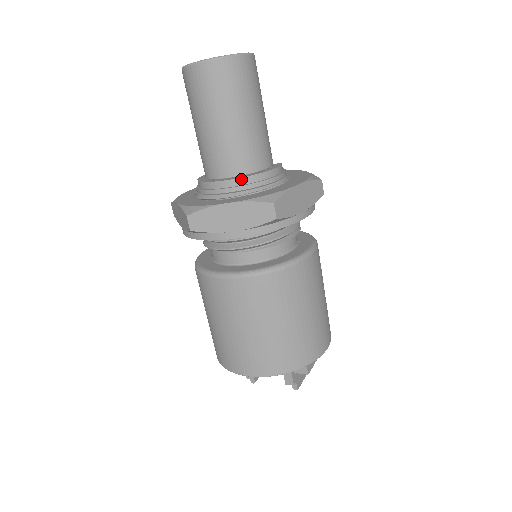
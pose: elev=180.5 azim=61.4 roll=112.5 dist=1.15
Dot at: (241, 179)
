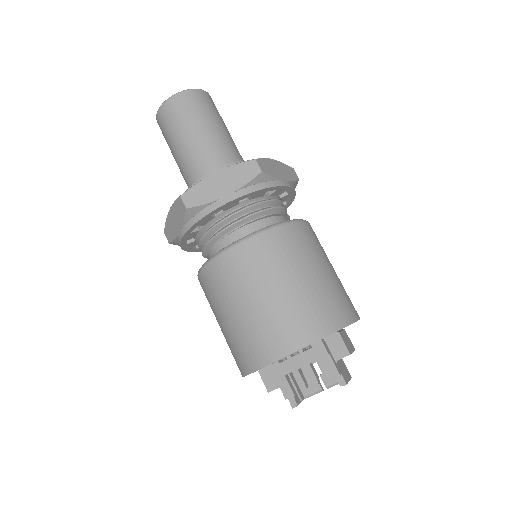
Dot at: (223, 167)
